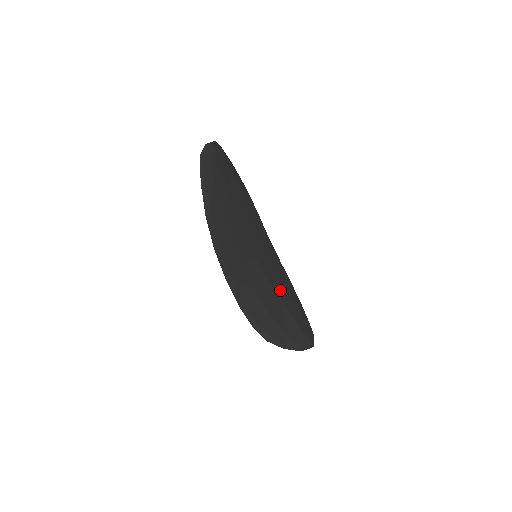
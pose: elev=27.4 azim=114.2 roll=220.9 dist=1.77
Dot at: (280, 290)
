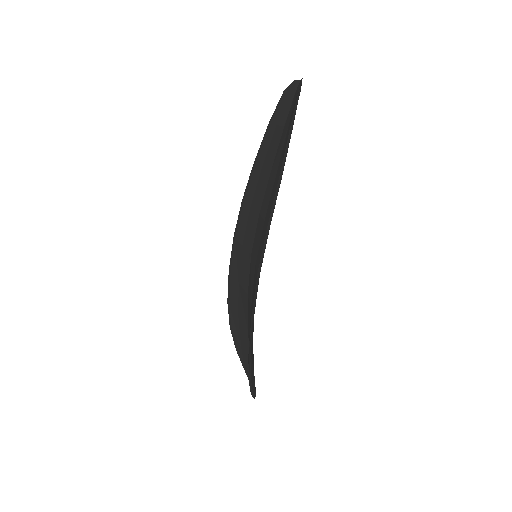
Dot at: occluded
